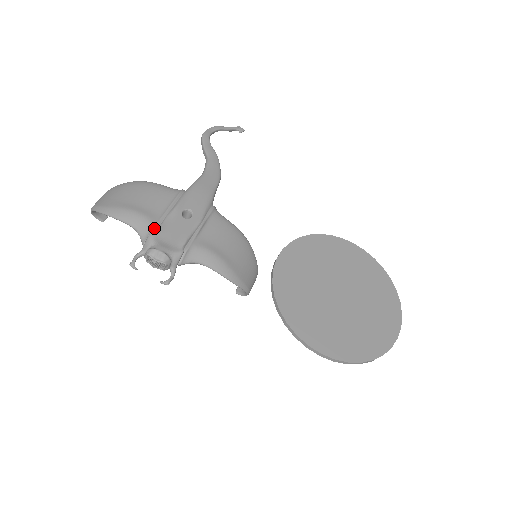
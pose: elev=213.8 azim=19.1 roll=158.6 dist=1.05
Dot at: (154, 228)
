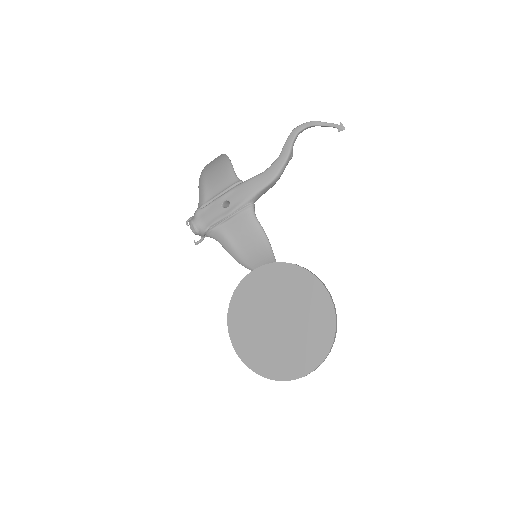
Dot at: (202, 206)
